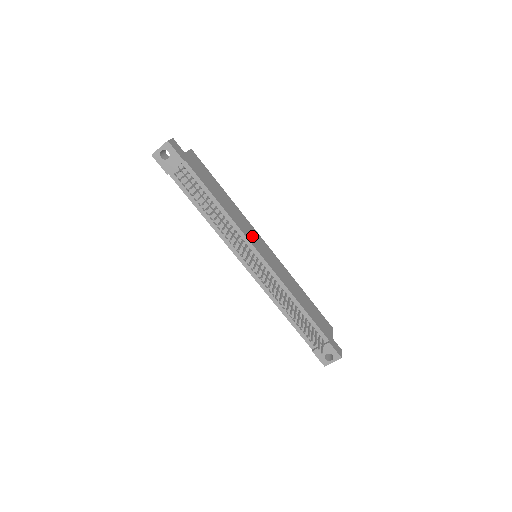
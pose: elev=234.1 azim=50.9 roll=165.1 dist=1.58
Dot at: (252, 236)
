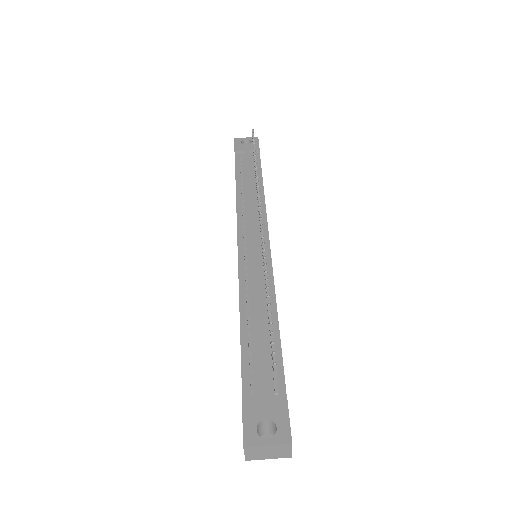
Dot at: occluded
